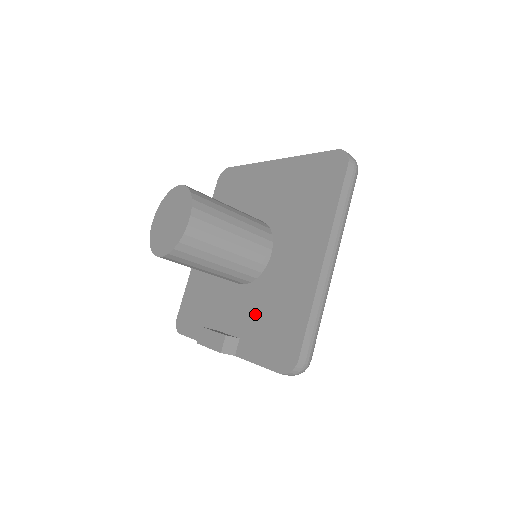
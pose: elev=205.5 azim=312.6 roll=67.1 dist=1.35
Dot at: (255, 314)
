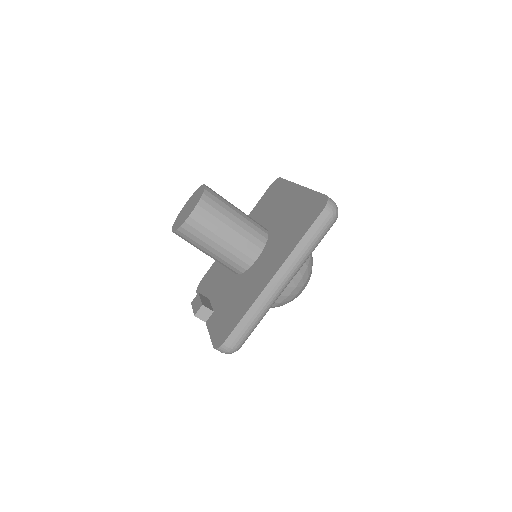
Dot at: (228, 298)
